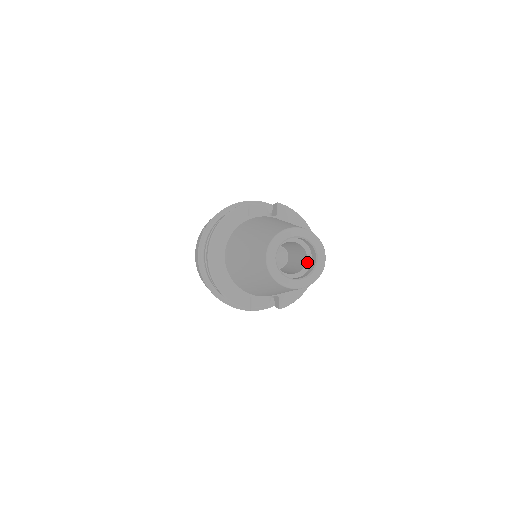
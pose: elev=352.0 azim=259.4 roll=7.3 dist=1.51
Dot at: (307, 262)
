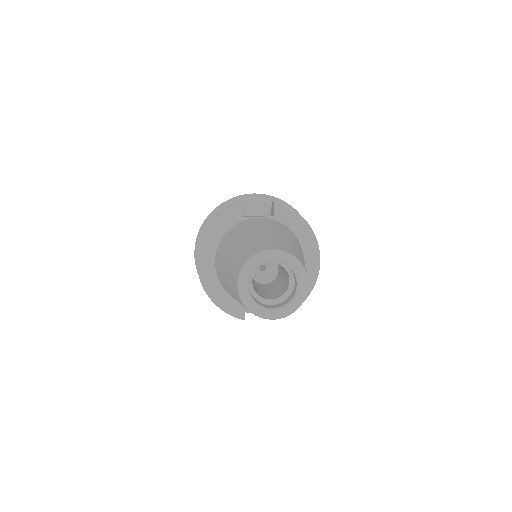
Dot at: (289, 286)
